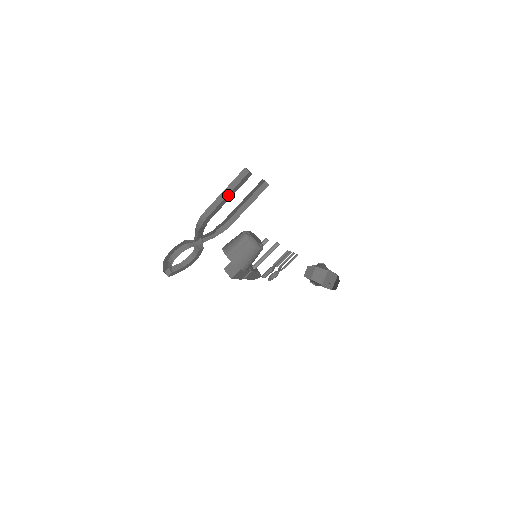
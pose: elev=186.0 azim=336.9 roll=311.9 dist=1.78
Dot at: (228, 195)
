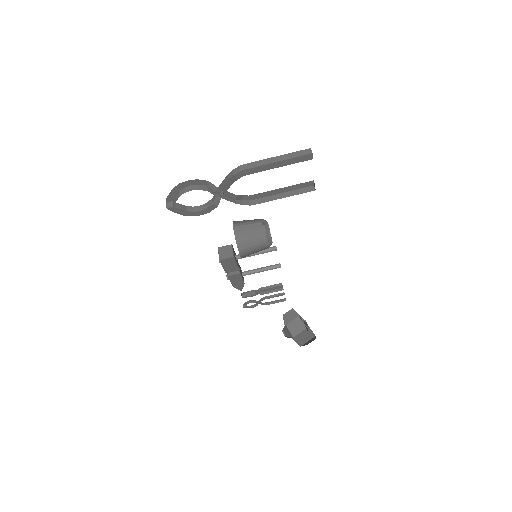
Dot at: (279, 162)
